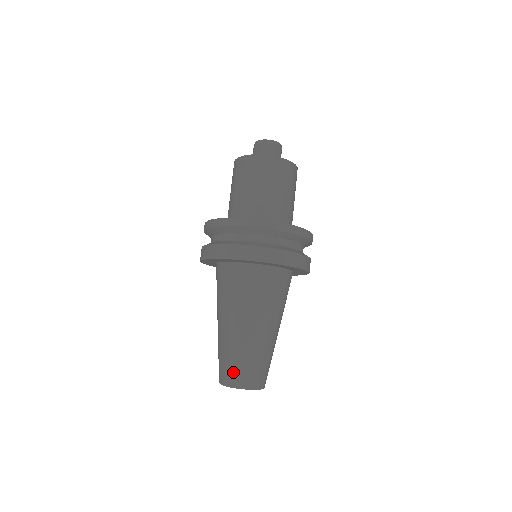
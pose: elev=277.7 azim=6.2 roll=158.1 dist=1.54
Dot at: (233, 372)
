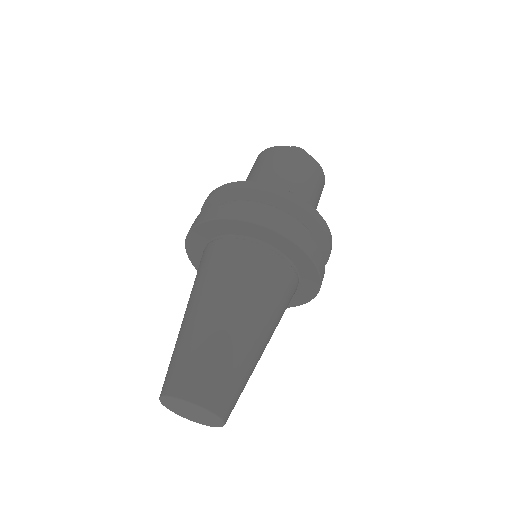
Dot at: (177, 373)
